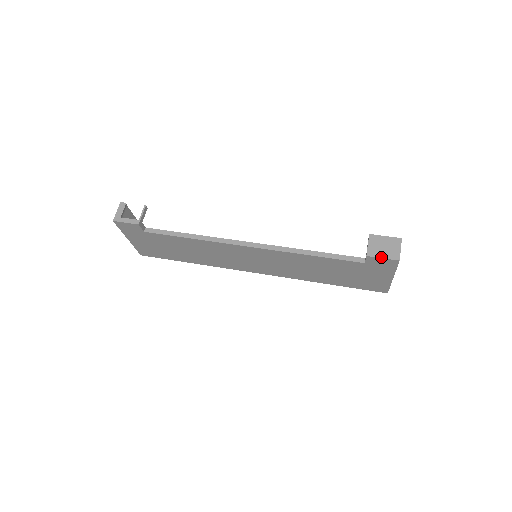
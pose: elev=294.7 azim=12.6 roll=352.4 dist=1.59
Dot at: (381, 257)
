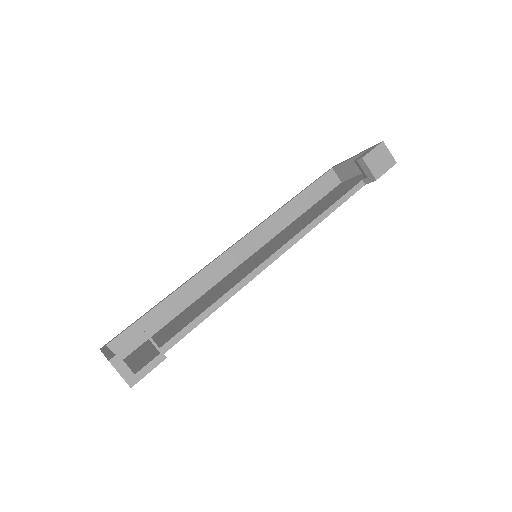
Dot at: (385, 172)
